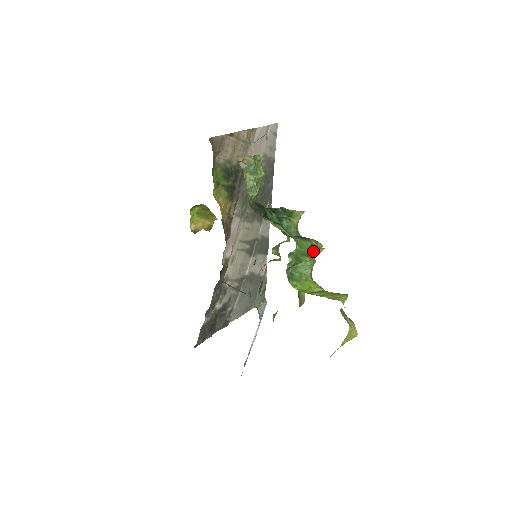
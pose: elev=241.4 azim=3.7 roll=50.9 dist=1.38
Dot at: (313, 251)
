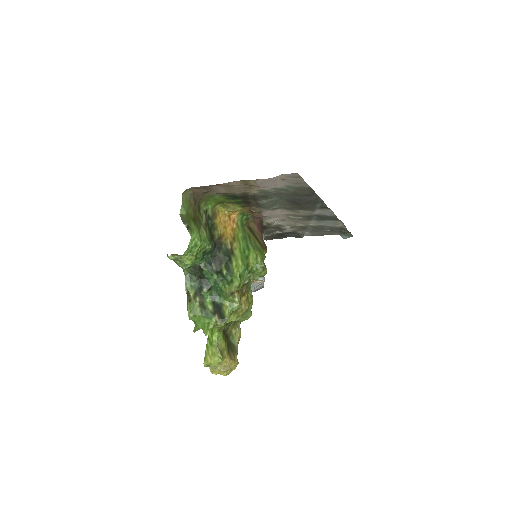
Dot at: (202, 329)
